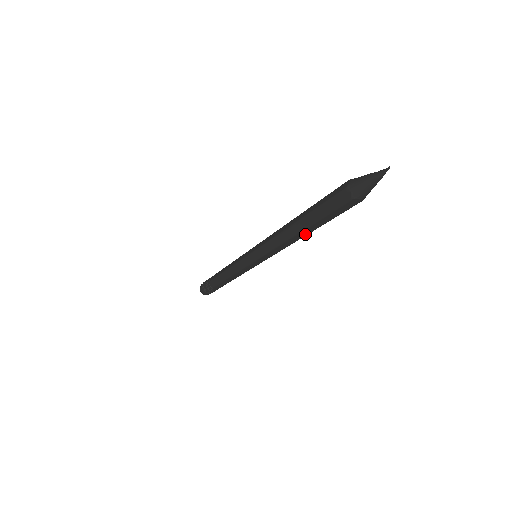
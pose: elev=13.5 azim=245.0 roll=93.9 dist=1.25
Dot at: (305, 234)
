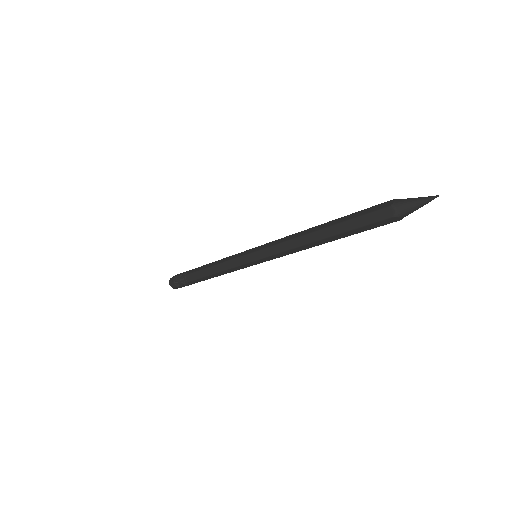
Dot at: (326, 242)
